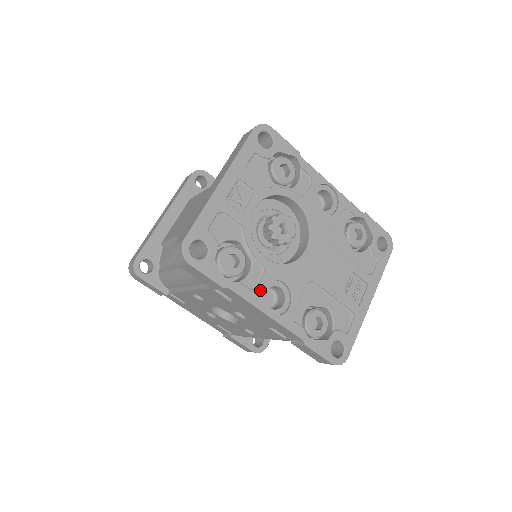
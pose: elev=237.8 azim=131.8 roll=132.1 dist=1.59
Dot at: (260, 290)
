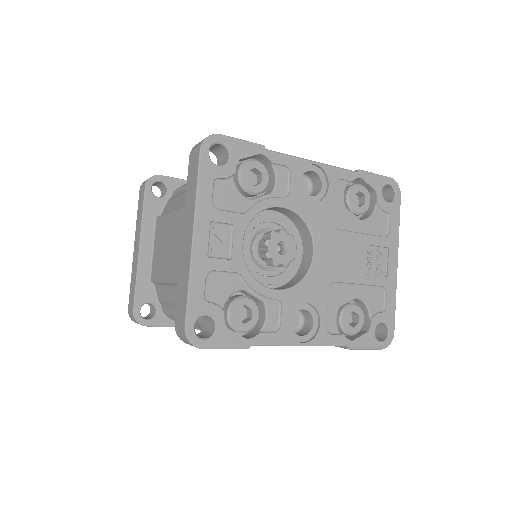
Dot at: (285, 327)
